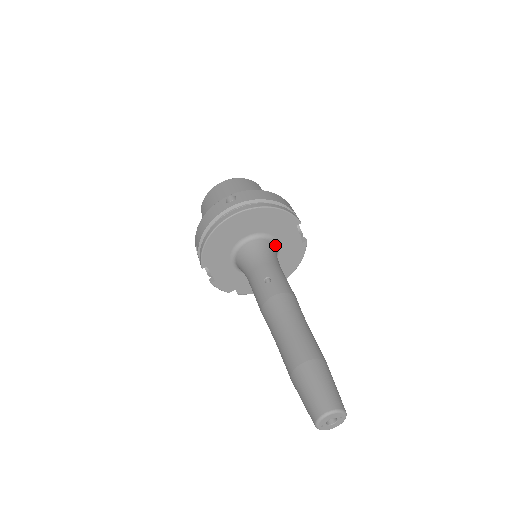
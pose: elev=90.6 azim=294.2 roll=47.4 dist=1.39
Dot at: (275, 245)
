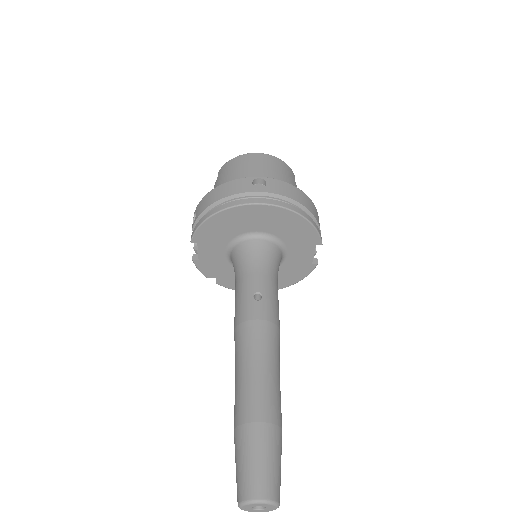
Dot at: (282, 254)
